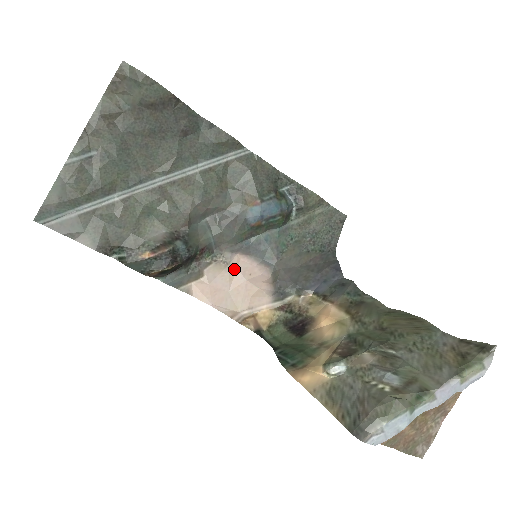
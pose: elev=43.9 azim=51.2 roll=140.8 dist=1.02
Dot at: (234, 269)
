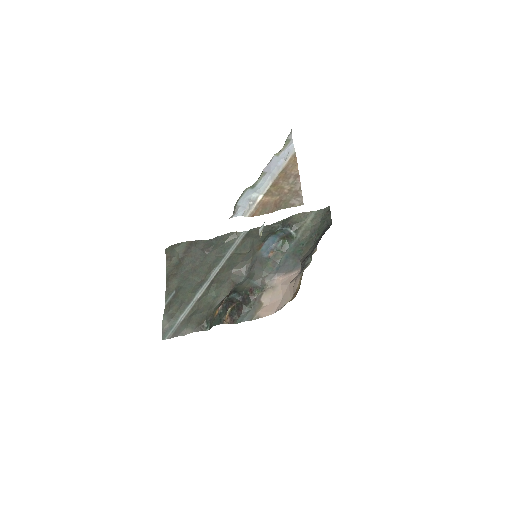
Dot at: (279, 286)
